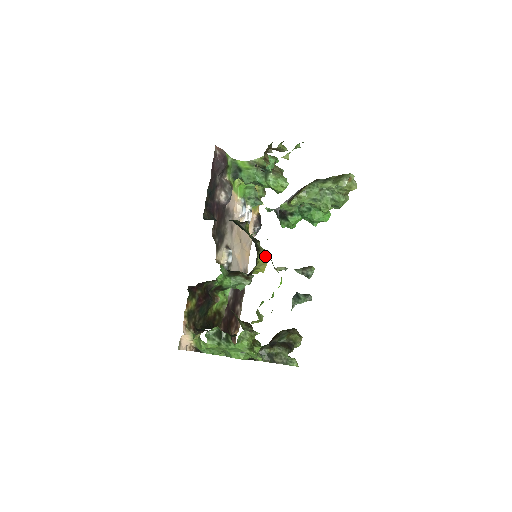
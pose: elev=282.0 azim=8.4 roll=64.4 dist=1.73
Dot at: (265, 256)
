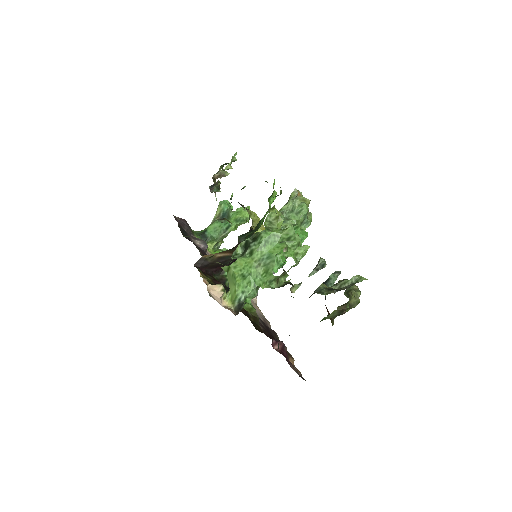
Dot at: (256, 217)
